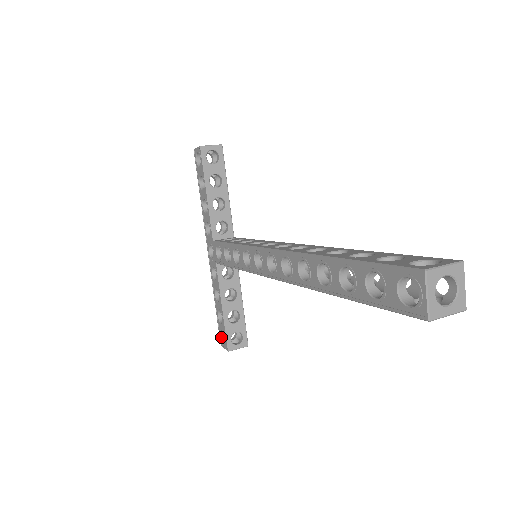
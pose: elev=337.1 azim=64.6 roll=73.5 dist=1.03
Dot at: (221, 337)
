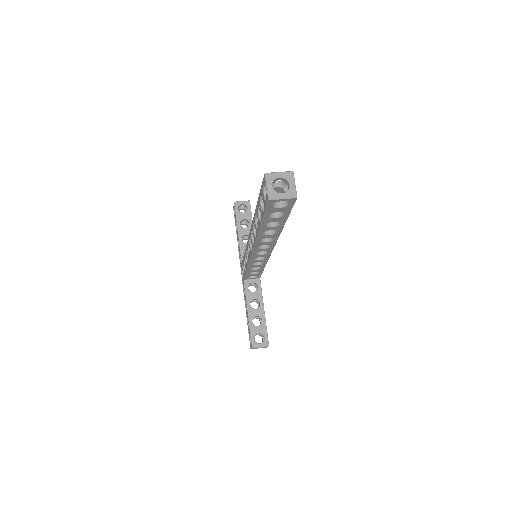
Dot at: (250, 341)
